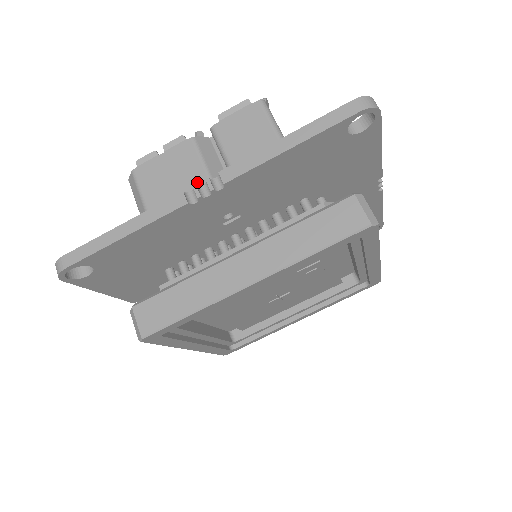
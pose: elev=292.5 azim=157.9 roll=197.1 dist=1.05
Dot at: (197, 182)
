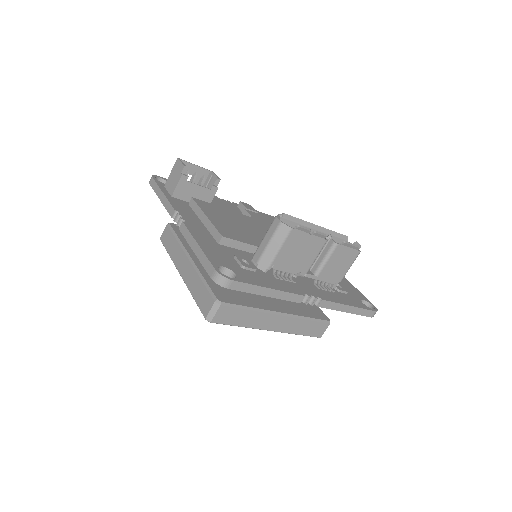
Dot at: (304, 267)
